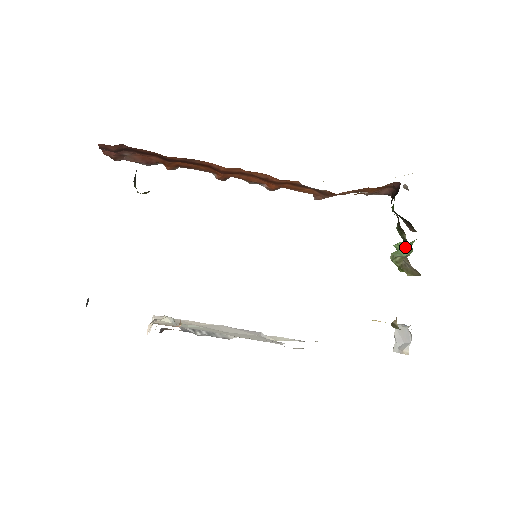
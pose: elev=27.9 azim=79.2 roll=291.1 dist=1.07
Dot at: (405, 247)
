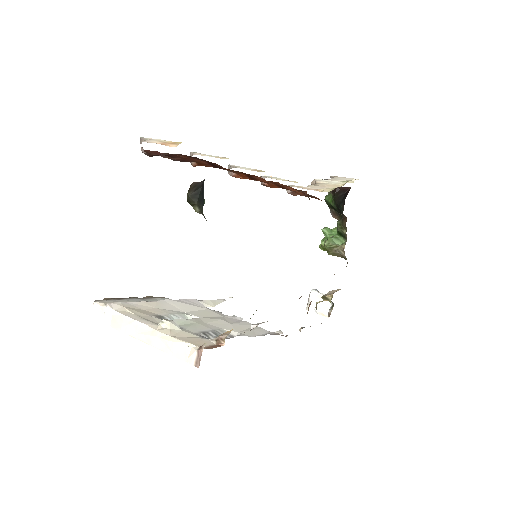
Dot at: (337, 236)
